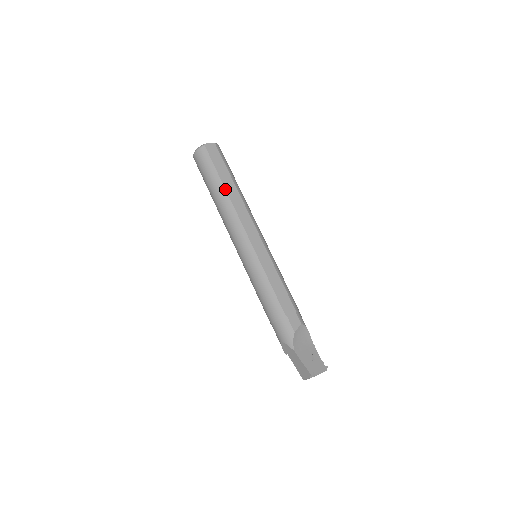
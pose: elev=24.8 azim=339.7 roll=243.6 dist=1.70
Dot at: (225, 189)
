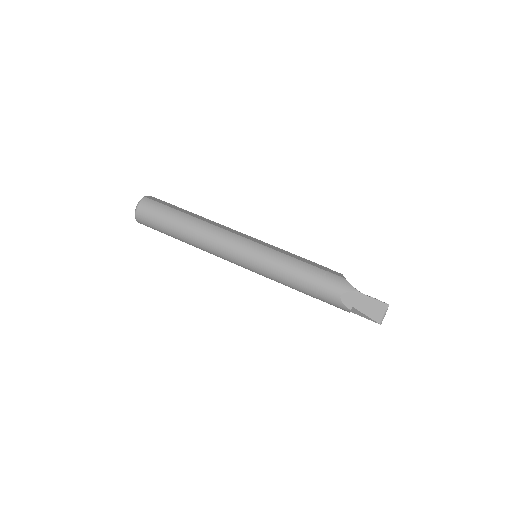
Dot at: (191, 216)
